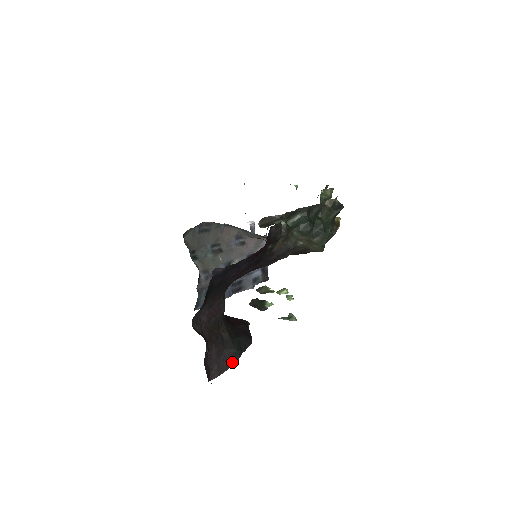
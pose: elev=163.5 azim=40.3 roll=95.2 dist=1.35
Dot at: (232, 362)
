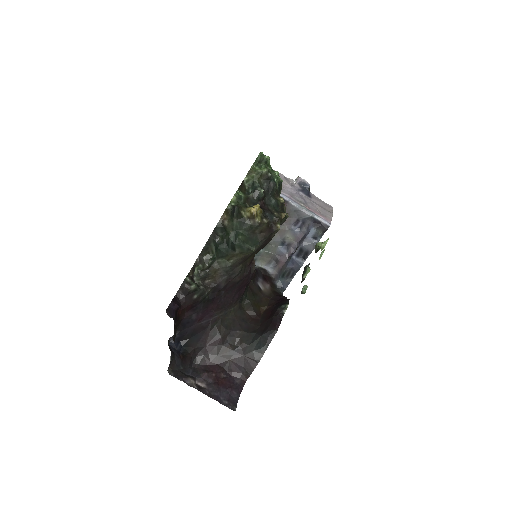
Dot at: (257, 360)
